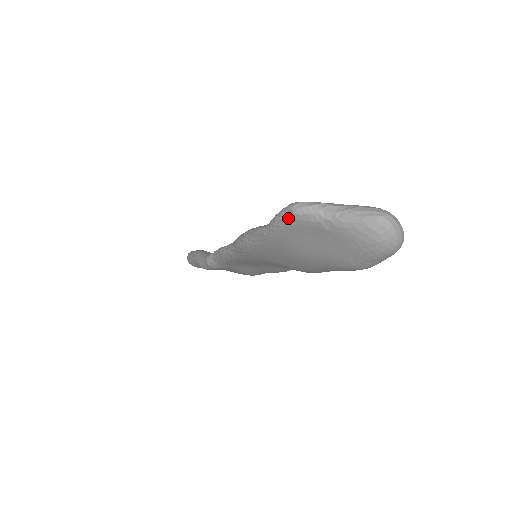
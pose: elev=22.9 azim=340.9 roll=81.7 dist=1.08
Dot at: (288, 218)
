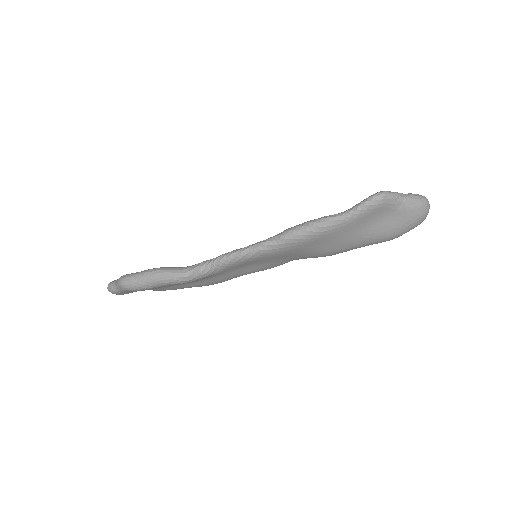
Dot at: (378, 203)
